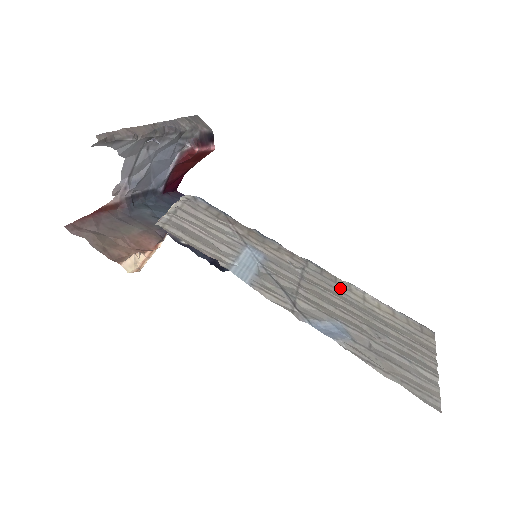
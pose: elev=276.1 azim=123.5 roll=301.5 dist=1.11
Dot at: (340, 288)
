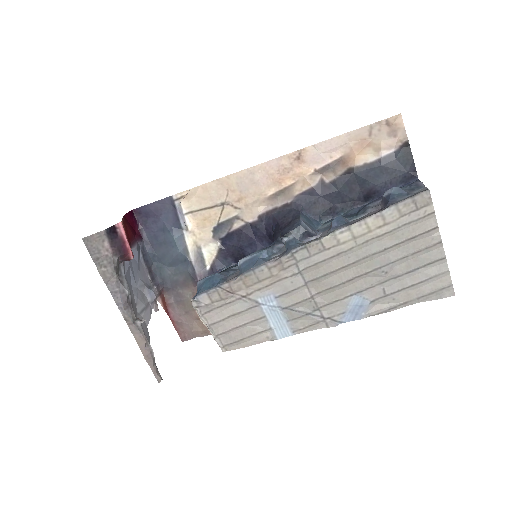
Dot at: (331, 253)
